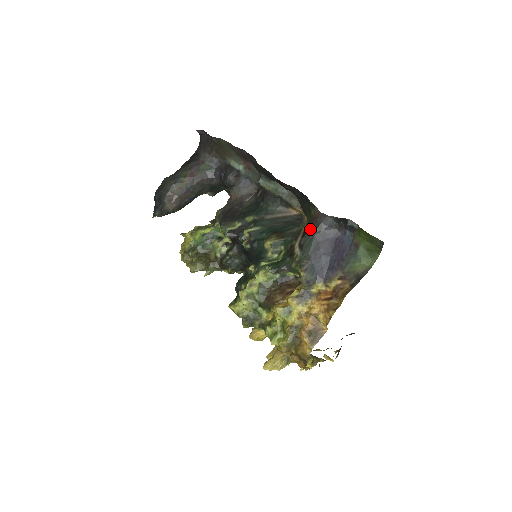
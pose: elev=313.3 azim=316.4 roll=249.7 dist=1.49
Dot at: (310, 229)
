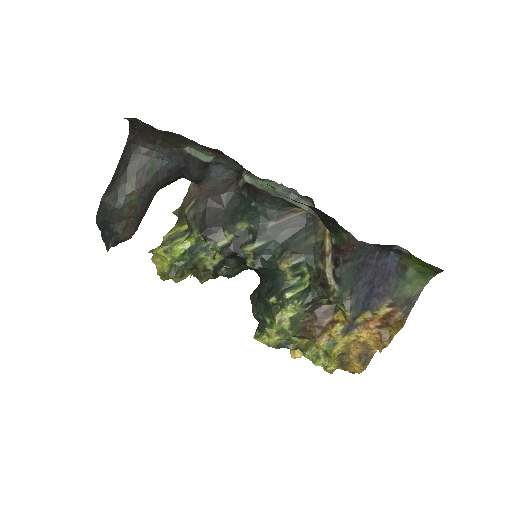
Dot at: (345, 258)
